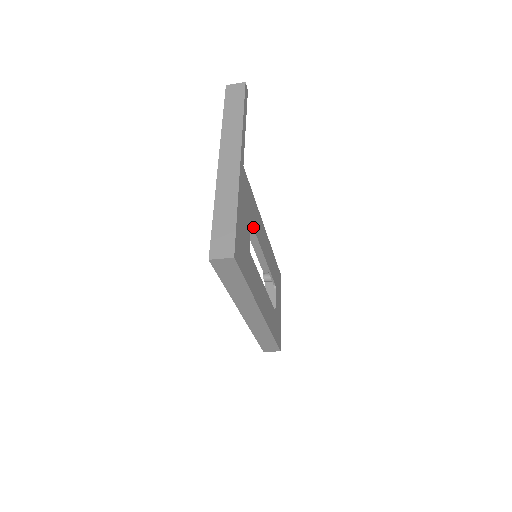
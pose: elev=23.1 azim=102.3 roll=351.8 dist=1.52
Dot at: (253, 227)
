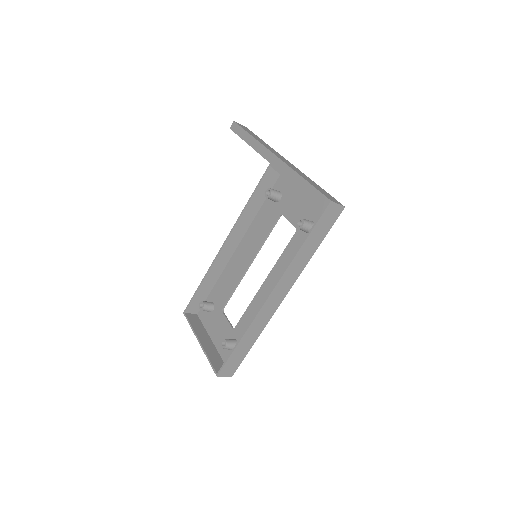
Dot at: occluded
